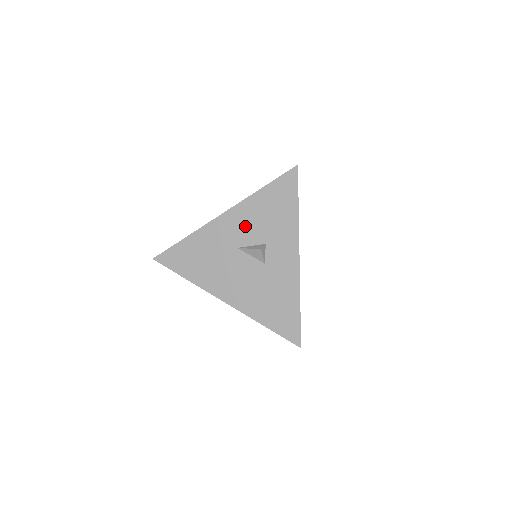
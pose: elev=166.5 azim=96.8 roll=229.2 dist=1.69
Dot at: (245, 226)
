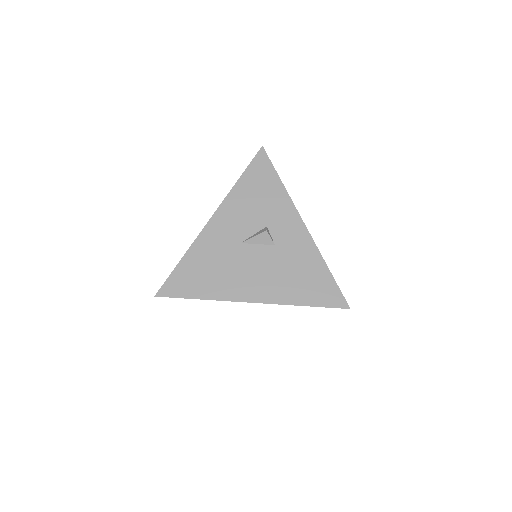
Dot at: (239, 219)
